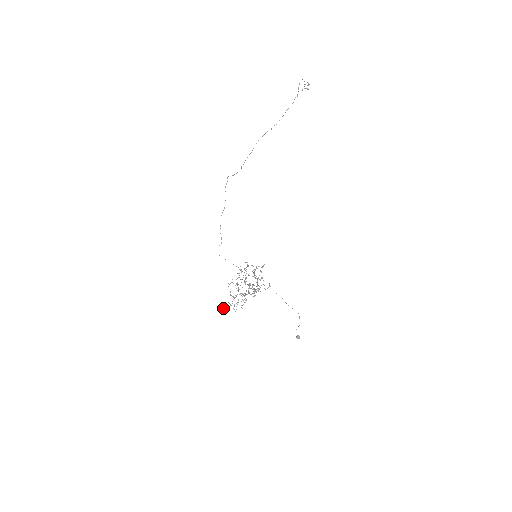
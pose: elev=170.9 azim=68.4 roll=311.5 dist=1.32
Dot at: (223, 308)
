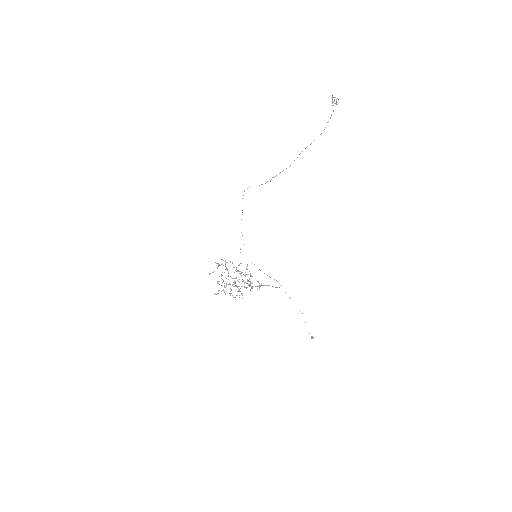
Dot at: occluded
